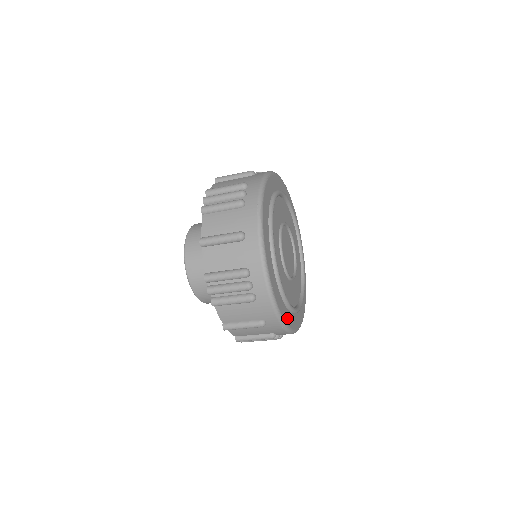
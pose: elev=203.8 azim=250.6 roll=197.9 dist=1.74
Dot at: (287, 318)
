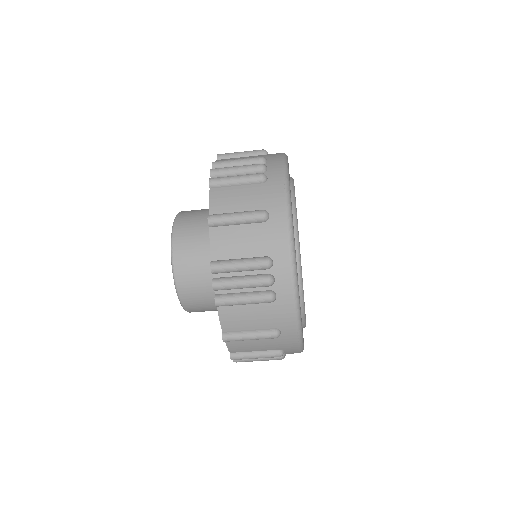
Dot at: (302, 330)
